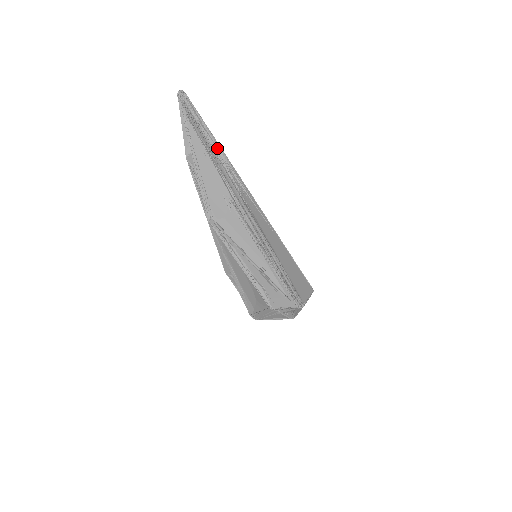
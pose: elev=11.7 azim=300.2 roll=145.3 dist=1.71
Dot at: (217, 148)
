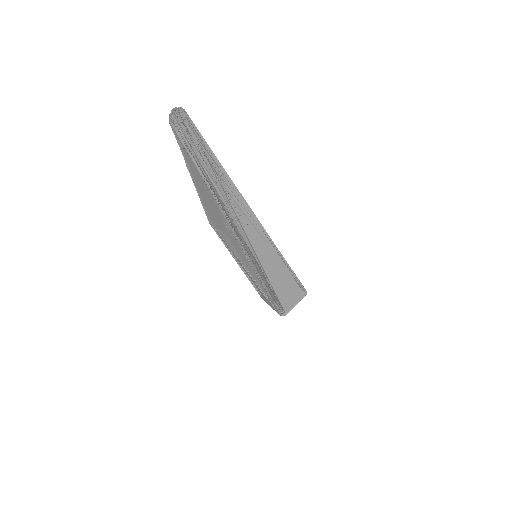
Dot at: (217, 176)
